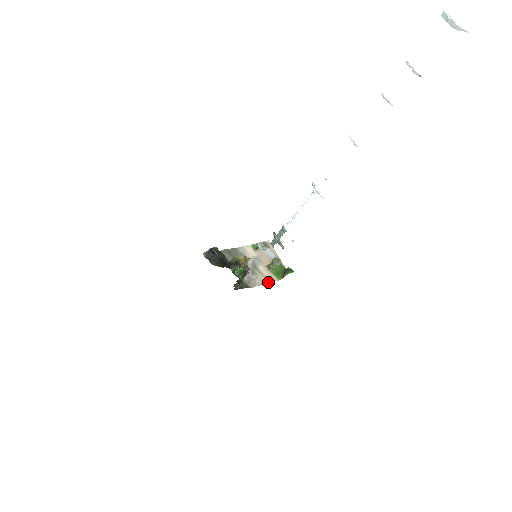
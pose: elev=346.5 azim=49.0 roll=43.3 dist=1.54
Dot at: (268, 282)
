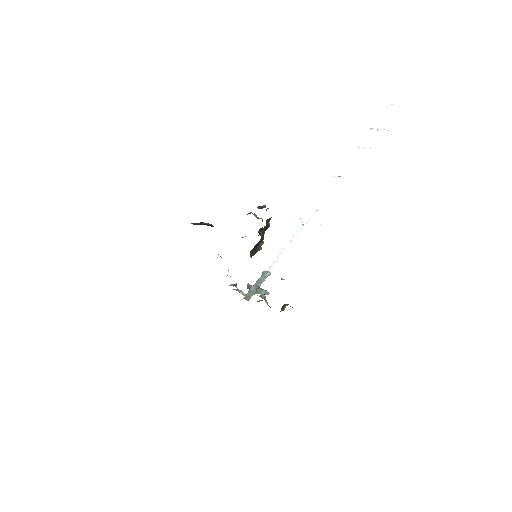
Dot at: occluded
